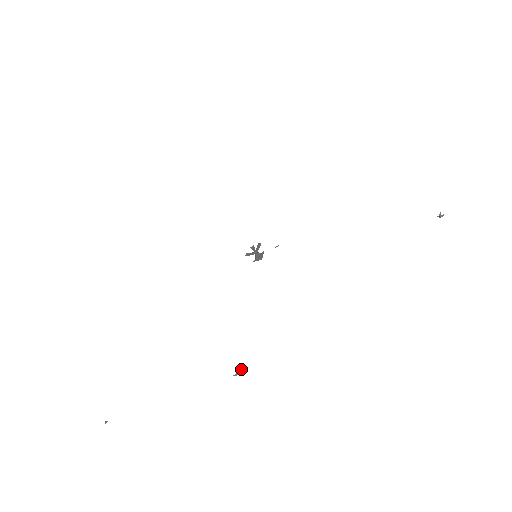
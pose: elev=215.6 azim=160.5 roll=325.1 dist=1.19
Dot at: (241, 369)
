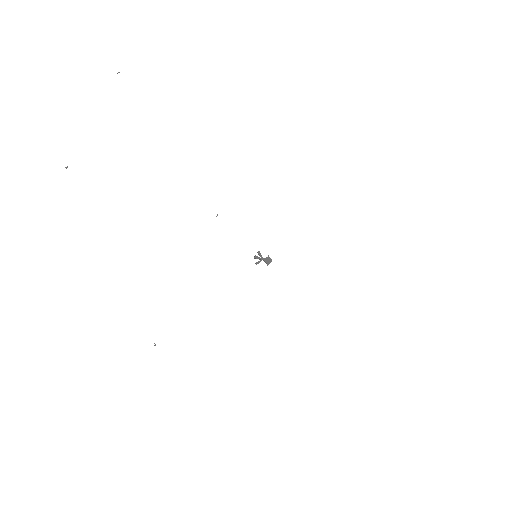
Dot at: (67, 166)
